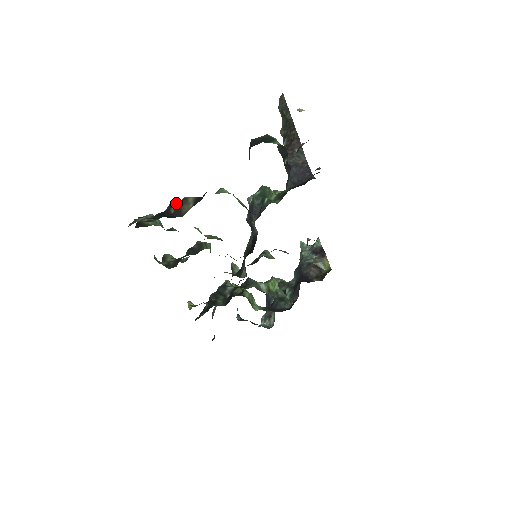
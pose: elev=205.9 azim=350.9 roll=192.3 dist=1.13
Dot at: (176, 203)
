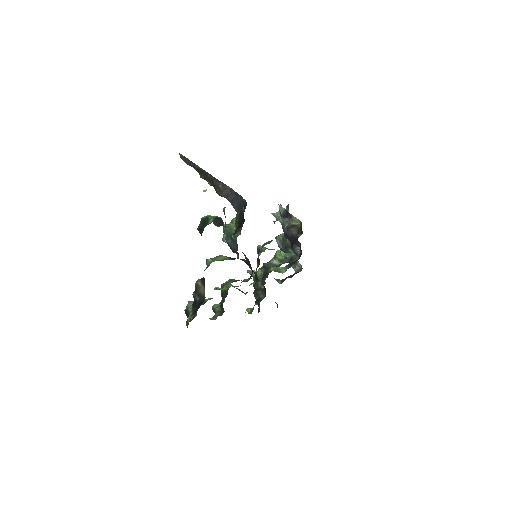
Dot at: (195, 292)
